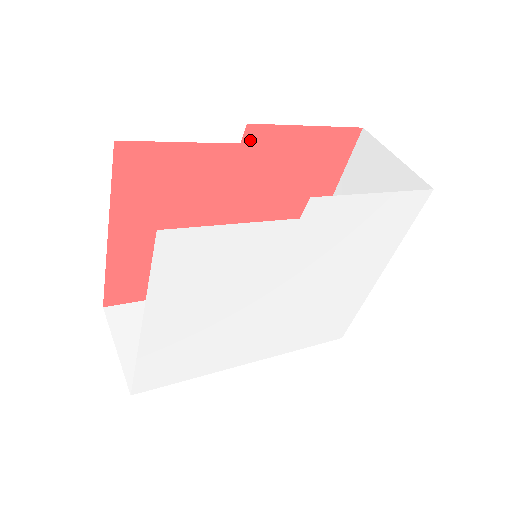
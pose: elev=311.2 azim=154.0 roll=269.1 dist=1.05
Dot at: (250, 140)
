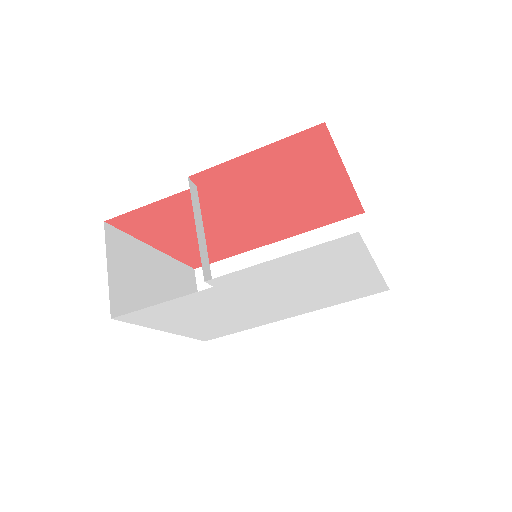
Dot at: (203, 181)
